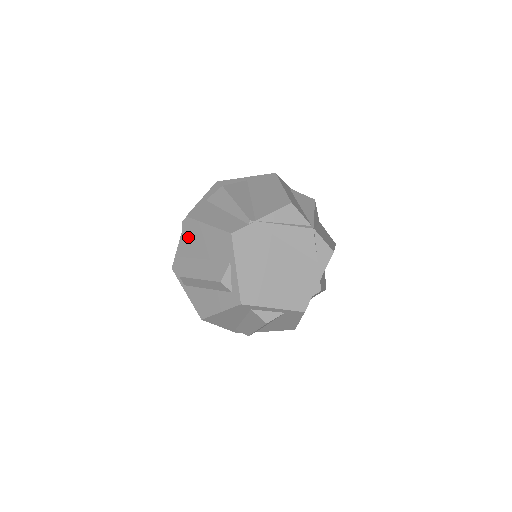
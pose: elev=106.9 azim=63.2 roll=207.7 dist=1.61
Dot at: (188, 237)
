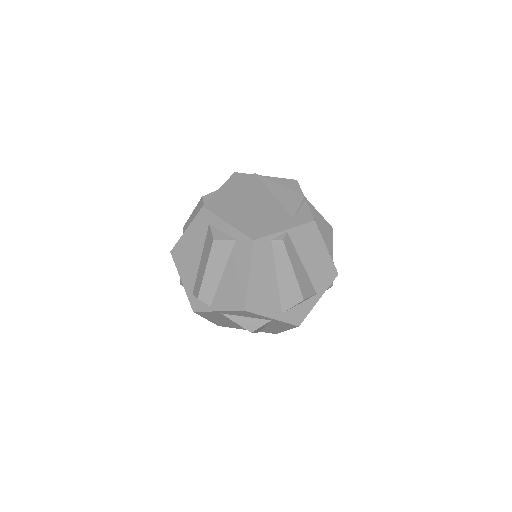
Dot at: occluded
